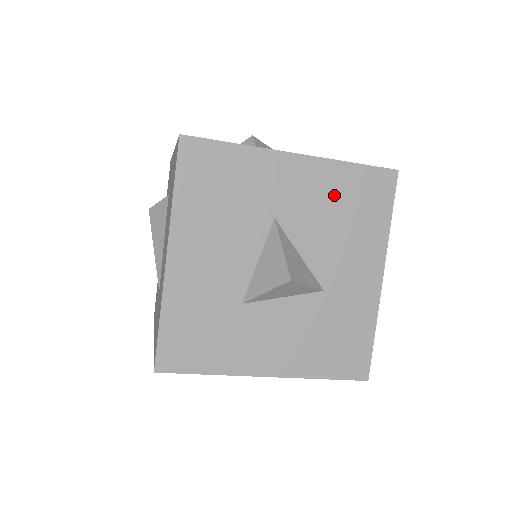
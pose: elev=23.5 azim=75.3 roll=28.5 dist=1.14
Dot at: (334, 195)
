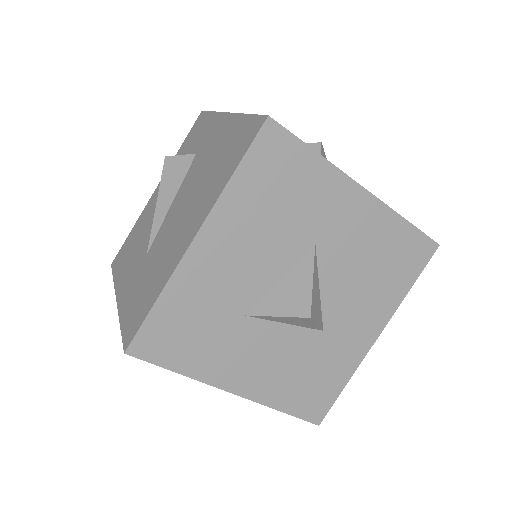
Dot at: (377, 244)
